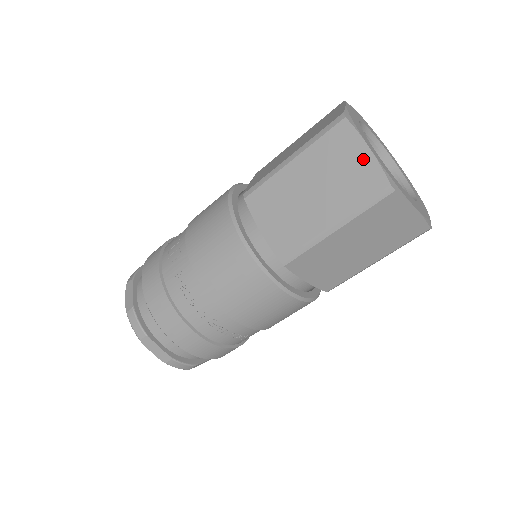
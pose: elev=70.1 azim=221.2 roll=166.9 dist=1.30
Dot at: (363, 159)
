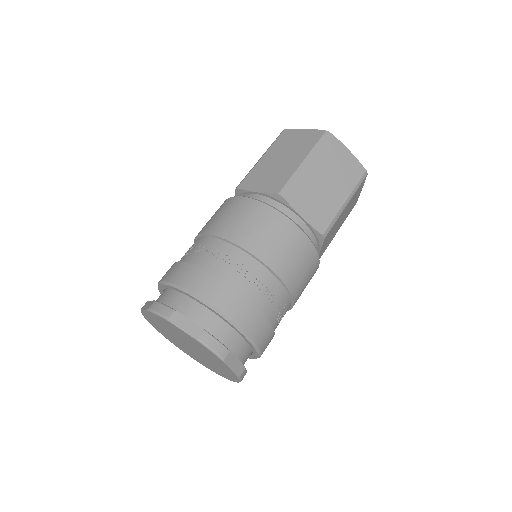
Dot at: (304, 133)
